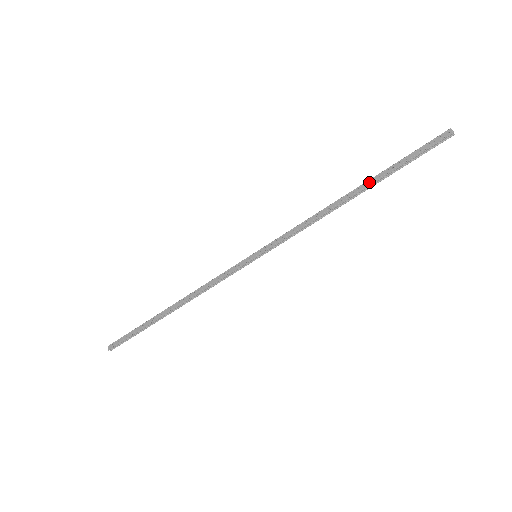
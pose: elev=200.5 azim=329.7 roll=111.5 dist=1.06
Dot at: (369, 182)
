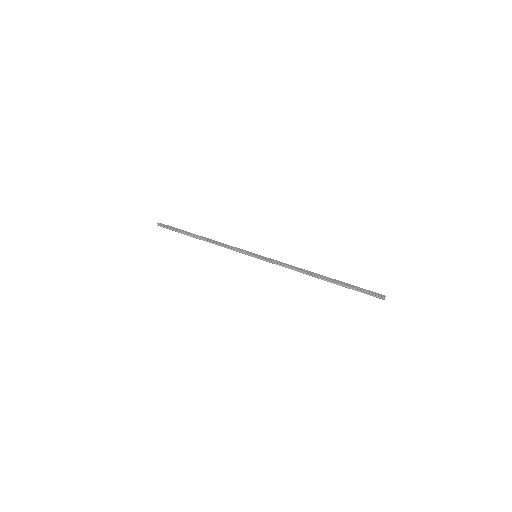
Dot at: (331, 279)
